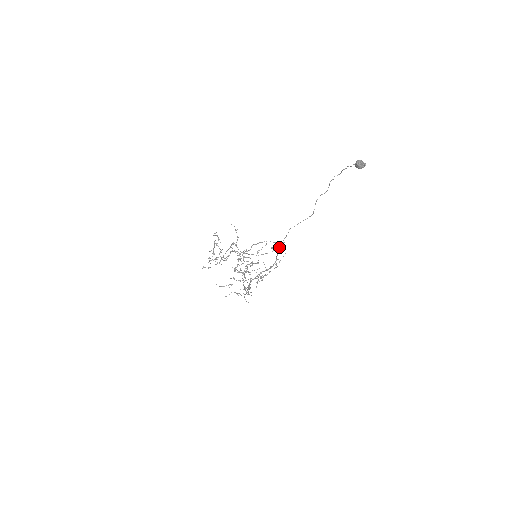
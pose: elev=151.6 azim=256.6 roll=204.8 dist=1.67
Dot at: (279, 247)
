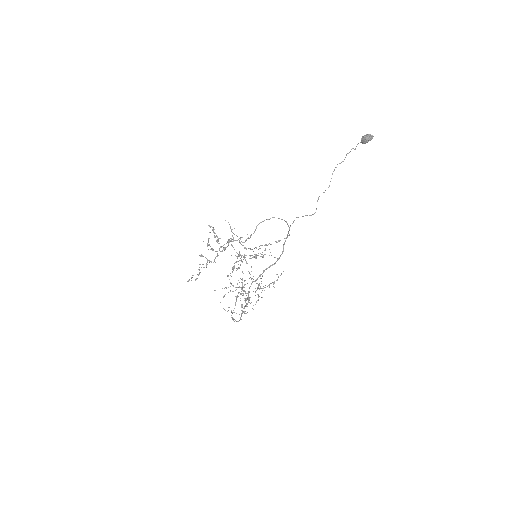
Dot at: occluded
